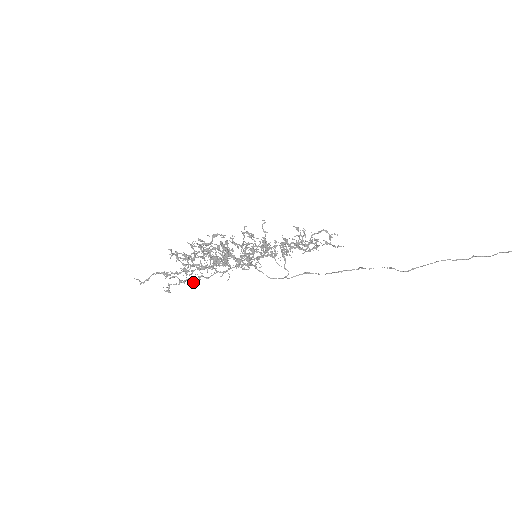
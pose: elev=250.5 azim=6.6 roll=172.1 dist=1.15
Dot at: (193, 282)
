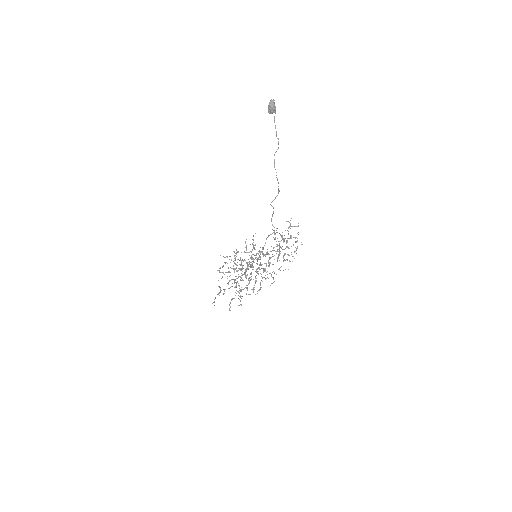
Dot at: occluded
